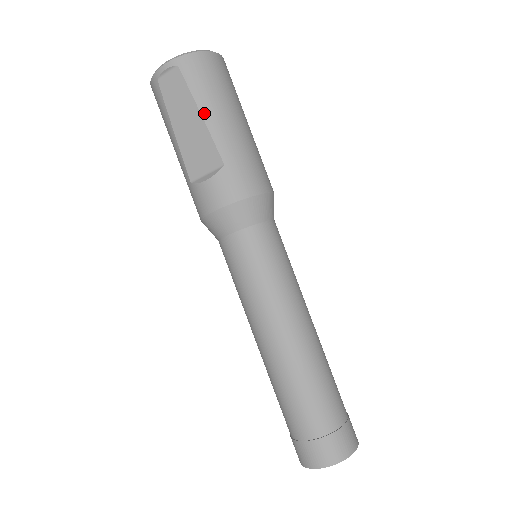
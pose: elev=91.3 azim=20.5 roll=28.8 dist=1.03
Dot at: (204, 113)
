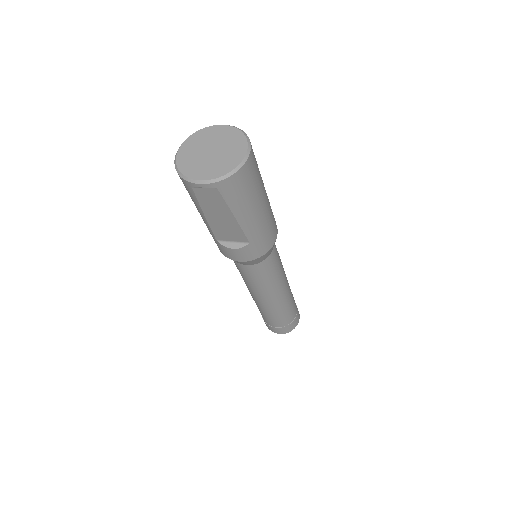
Dot at: (237, 217)
